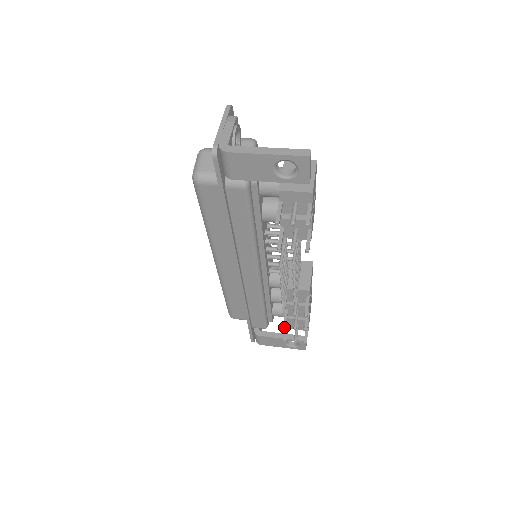
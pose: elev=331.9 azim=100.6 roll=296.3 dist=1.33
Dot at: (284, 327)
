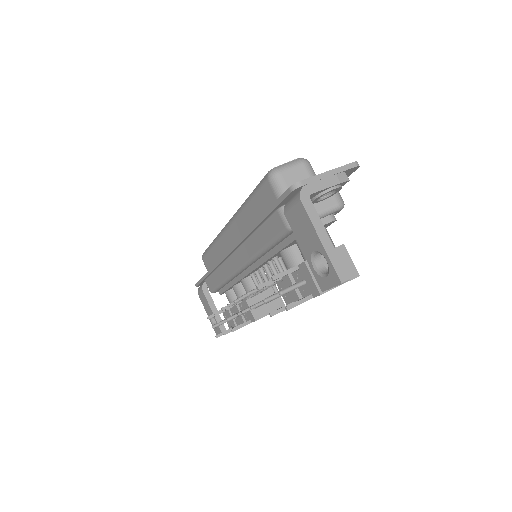
Dot at: (215, 314)
